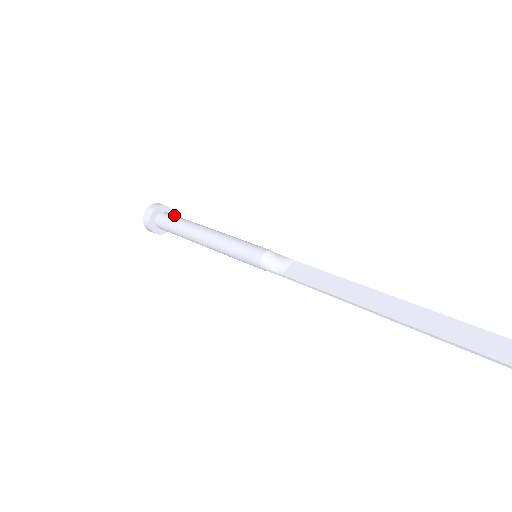
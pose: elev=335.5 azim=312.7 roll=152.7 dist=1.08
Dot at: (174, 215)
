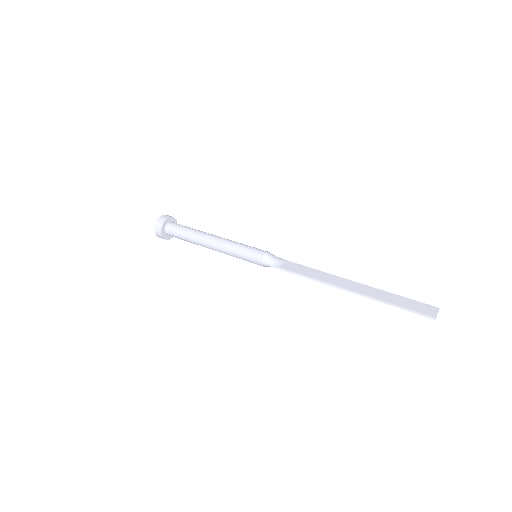
Dot at: (182, 225)
